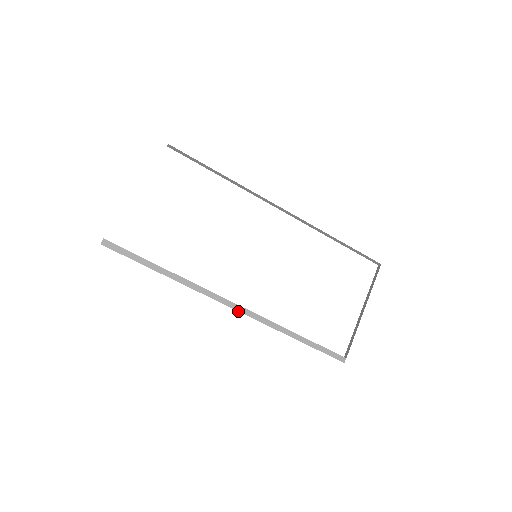
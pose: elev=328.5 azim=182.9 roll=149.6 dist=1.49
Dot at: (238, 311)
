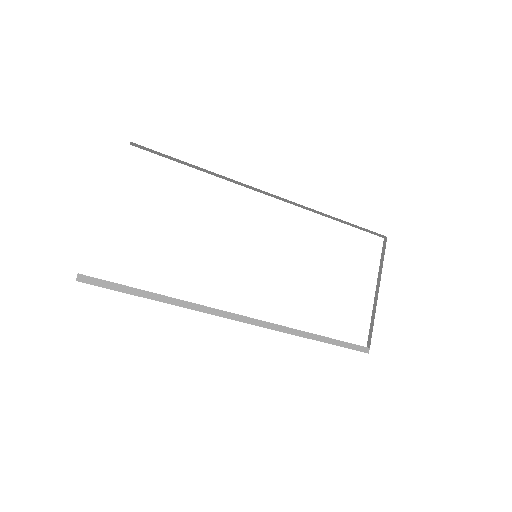
Dot at: occluded
